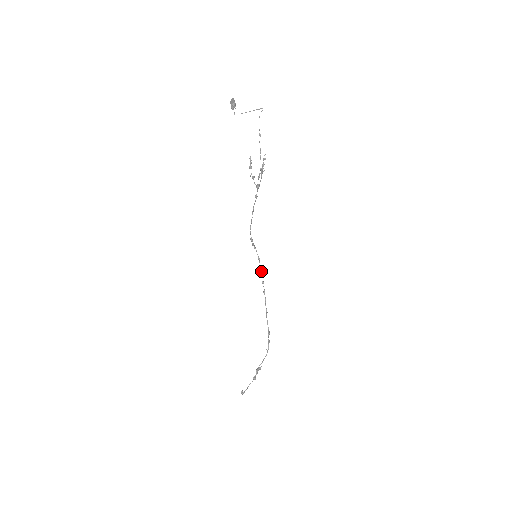
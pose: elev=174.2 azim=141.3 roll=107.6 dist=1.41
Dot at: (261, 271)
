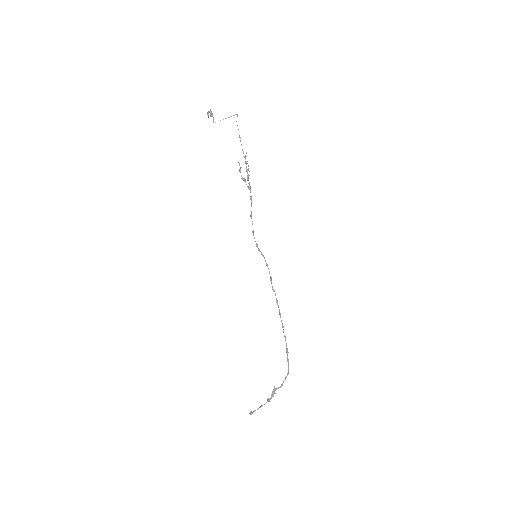
Dot at: (271, 279)
